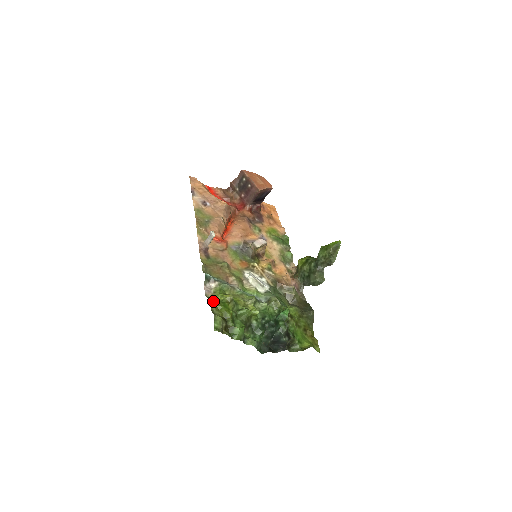
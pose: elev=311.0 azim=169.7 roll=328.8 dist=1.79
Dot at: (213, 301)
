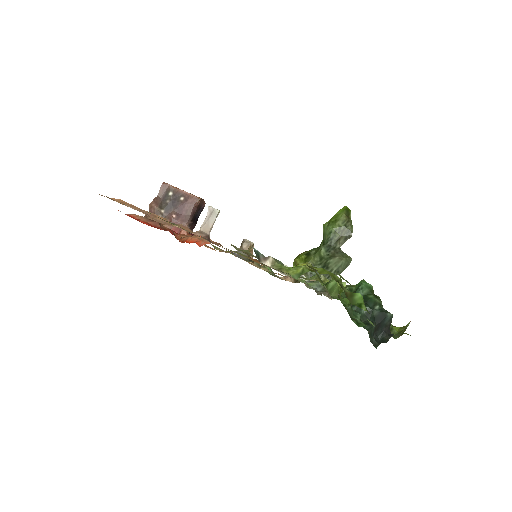
Dot at: occluded
